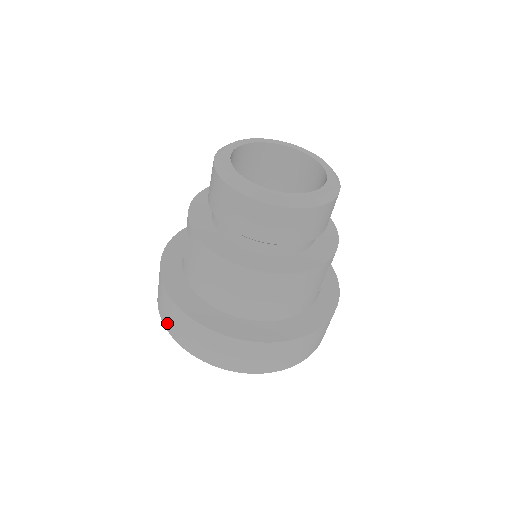
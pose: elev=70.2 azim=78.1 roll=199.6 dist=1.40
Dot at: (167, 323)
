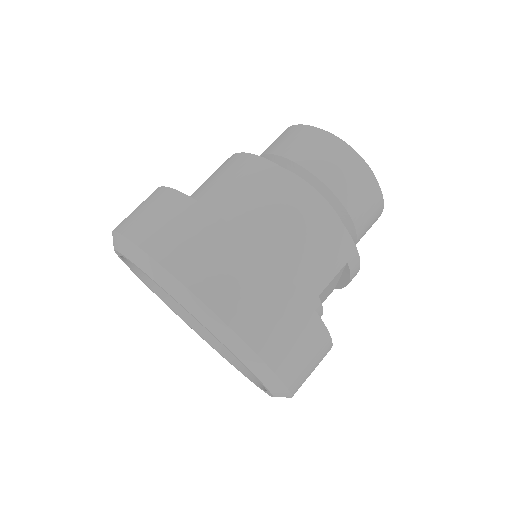
Dot at: (124, 221)
